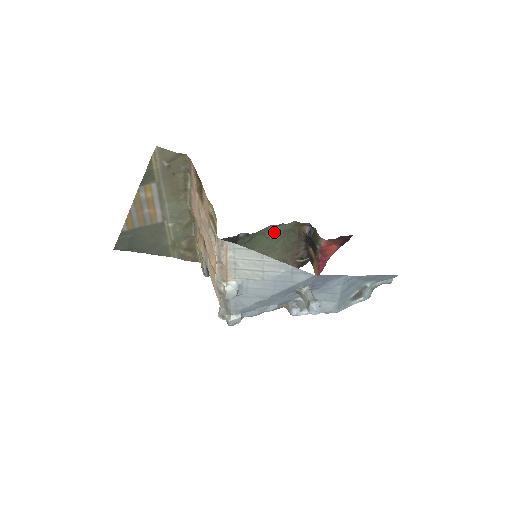
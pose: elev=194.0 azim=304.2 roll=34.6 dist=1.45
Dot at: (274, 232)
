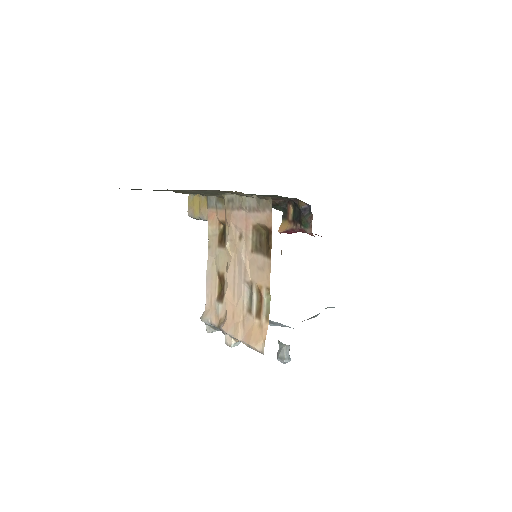
Dot at: (276, 195)
